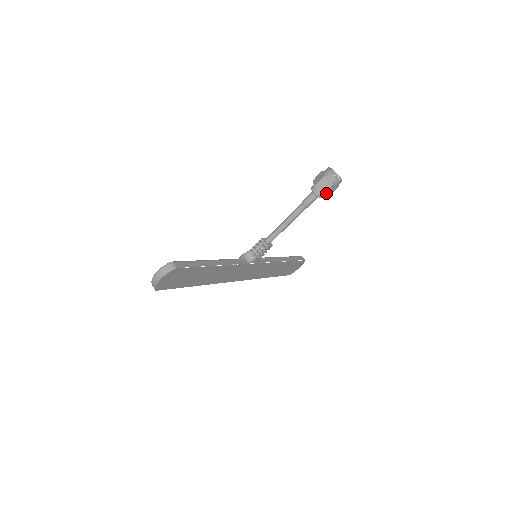
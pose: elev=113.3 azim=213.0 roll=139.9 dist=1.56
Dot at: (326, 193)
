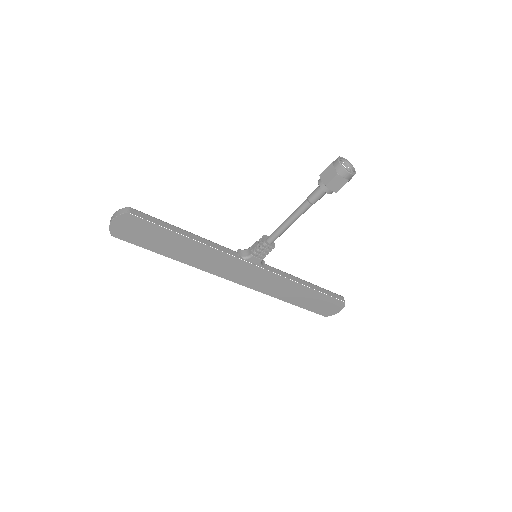
Dot at: (330, 185)
